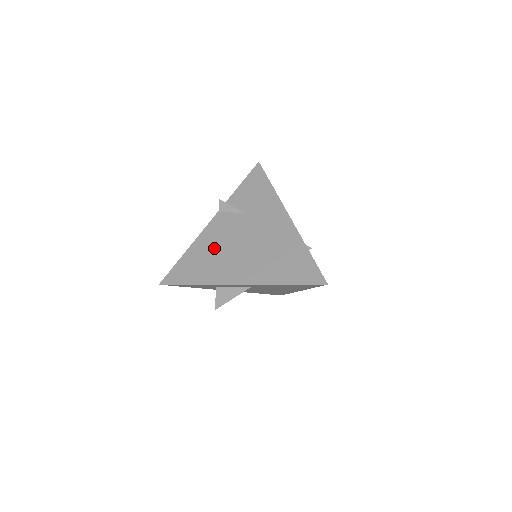
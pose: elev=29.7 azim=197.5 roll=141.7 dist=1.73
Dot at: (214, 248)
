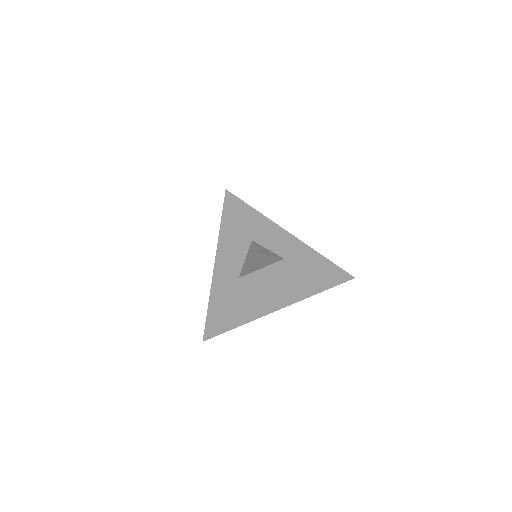
Dot at: occluded
